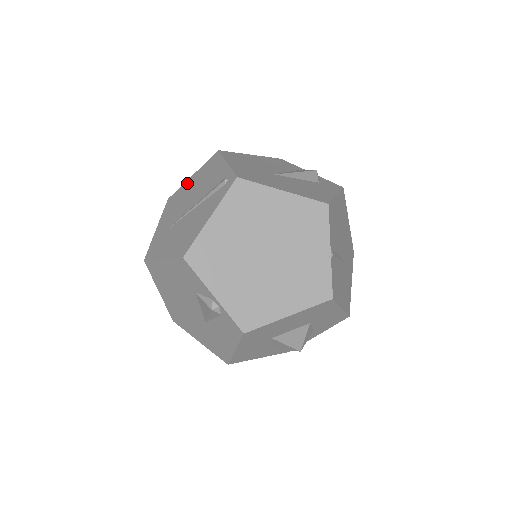
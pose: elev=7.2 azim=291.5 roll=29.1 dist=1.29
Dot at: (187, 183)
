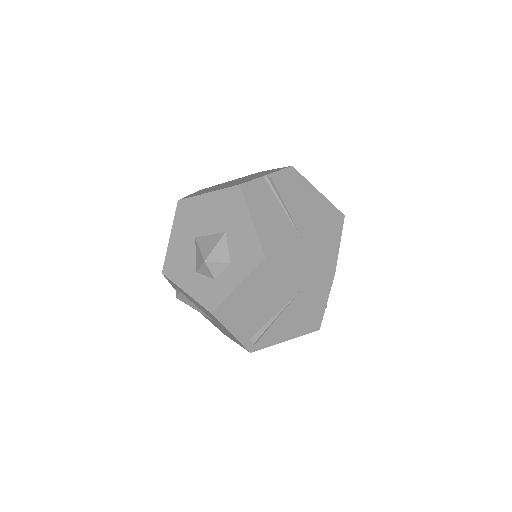
Dot at: occluded
